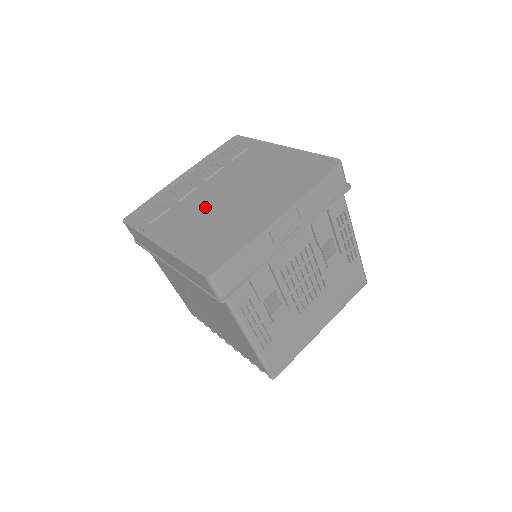
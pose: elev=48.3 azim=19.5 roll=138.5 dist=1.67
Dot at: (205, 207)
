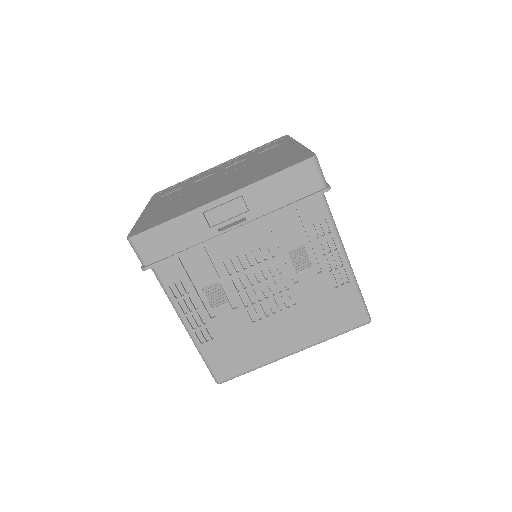
Dot at: (196, 188)
